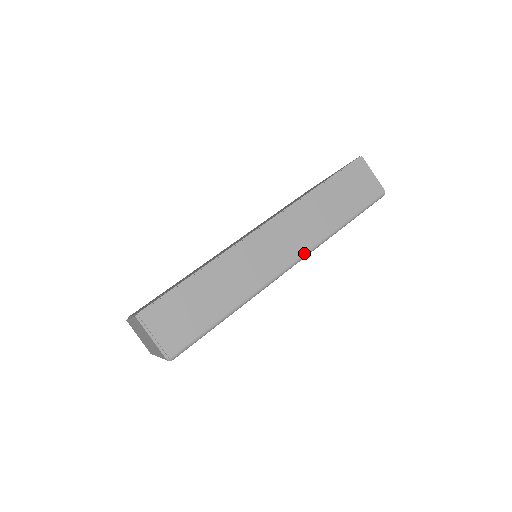
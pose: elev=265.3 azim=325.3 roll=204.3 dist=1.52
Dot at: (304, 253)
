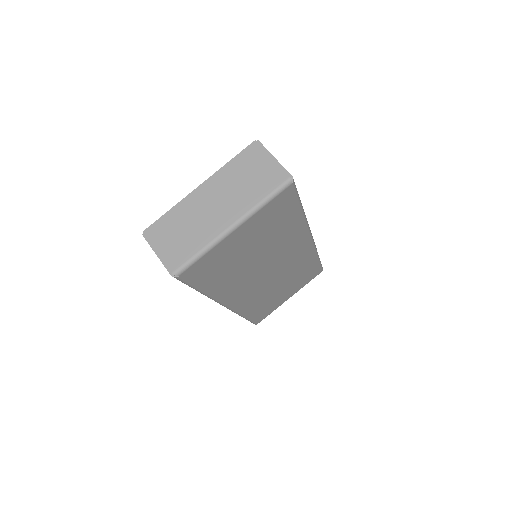
Dot at: occluded
